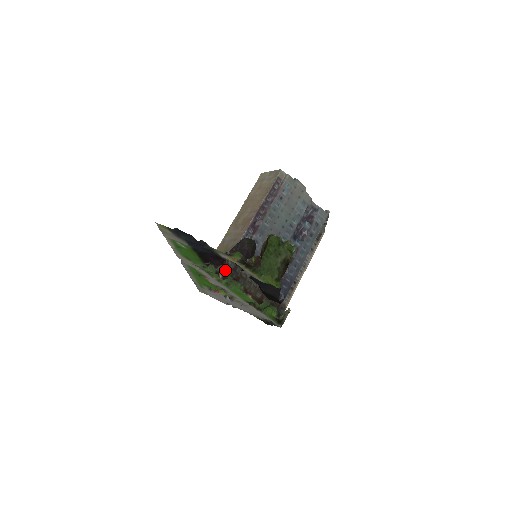
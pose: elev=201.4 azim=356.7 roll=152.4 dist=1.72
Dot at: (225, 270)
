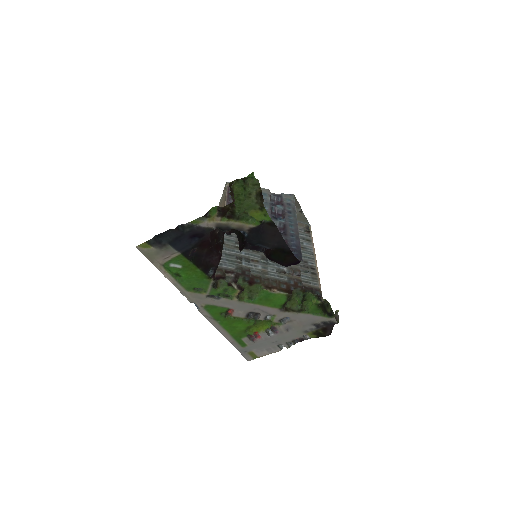
Dot at: (235, 278)
